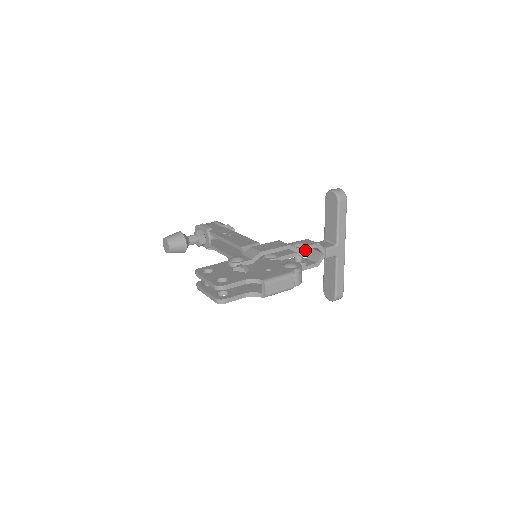
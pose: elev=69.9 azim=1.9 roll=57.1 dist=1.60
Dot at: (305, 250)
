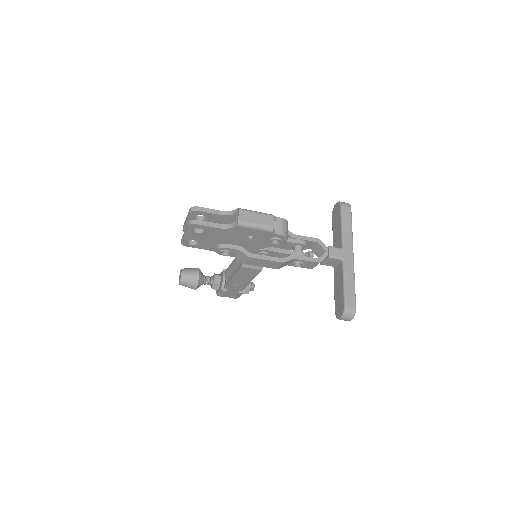
Dot at: (303, 240)
